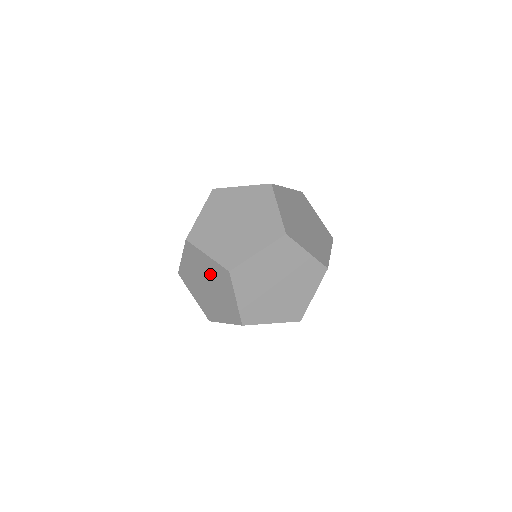
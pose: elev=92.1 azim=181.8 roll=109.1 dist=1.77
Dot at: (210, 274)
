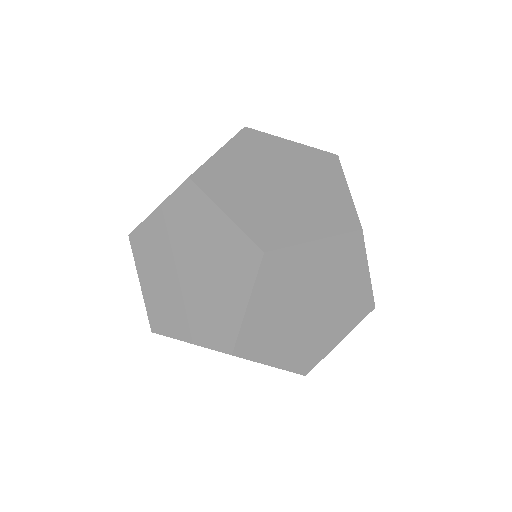
Dot at: occluded
